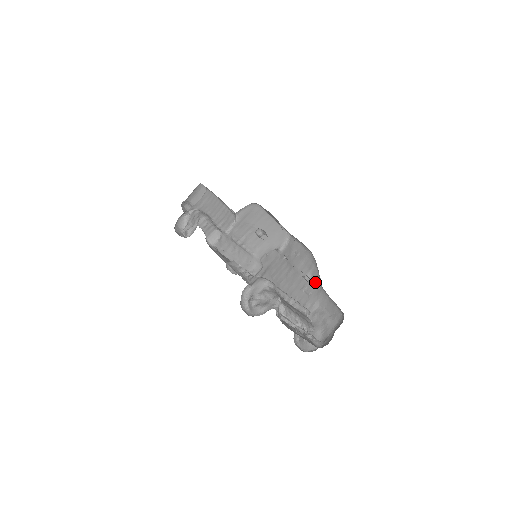
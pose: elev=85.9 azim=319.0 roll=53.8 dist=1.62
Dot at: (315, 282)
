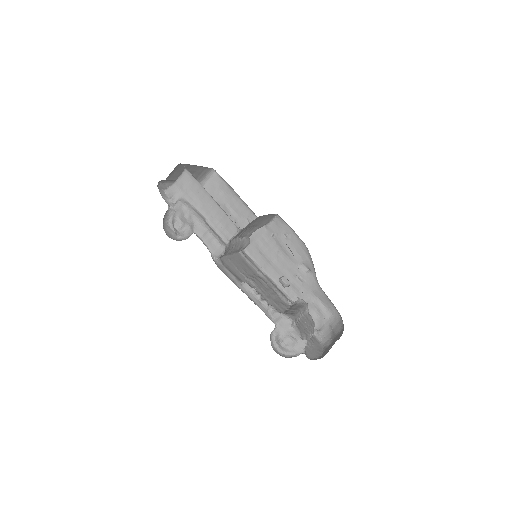
Dot at: (309, 272)
